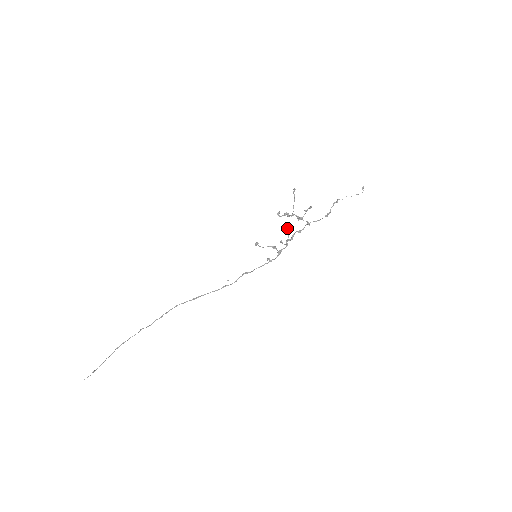
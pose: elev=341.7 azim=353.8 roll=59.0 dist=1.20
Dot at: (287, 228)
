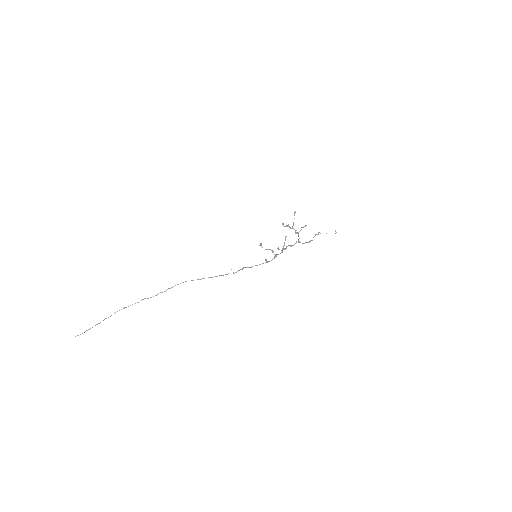
Dot at: (285, 238)
